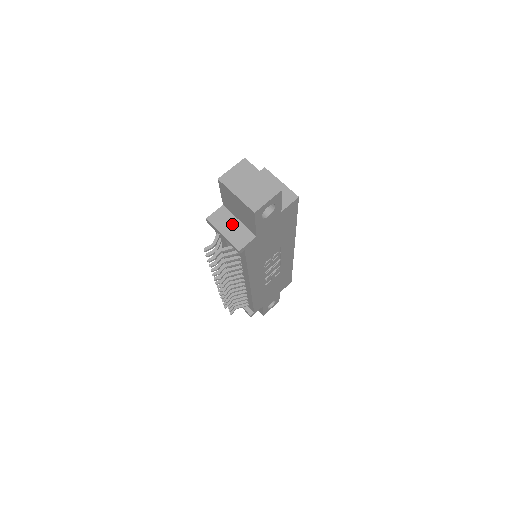
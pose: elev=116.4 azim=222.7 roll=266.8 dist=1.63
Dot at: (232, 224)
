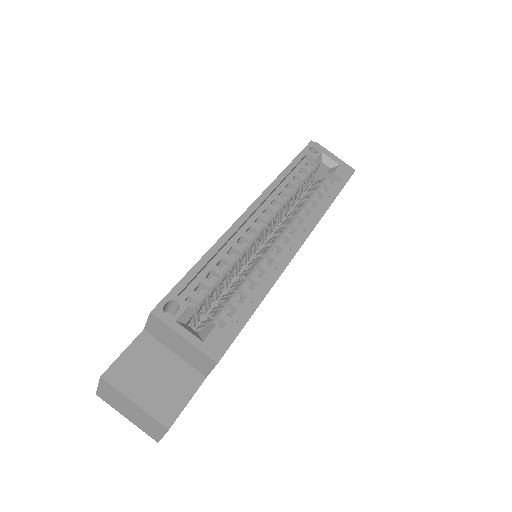
Dot at: occluded
